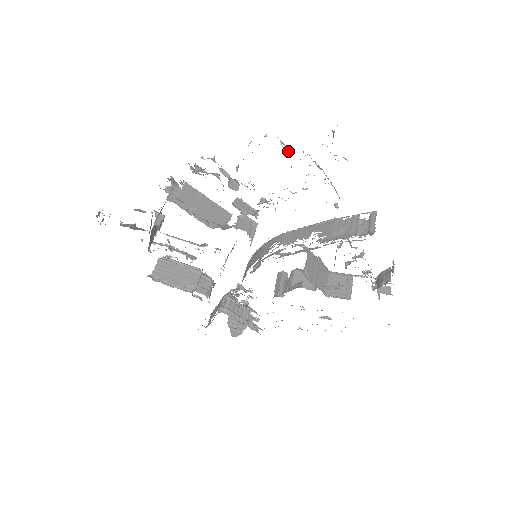
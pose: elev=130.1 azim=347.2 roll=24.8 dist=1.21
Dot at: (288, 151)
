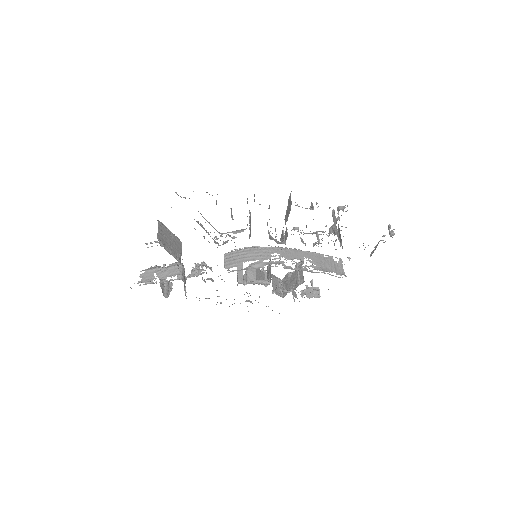
Dot at: occluded
